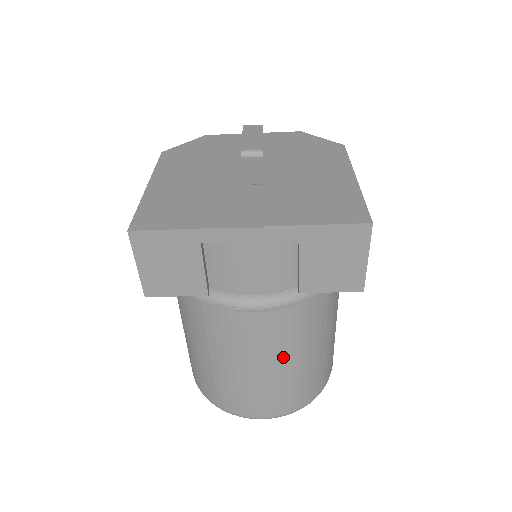
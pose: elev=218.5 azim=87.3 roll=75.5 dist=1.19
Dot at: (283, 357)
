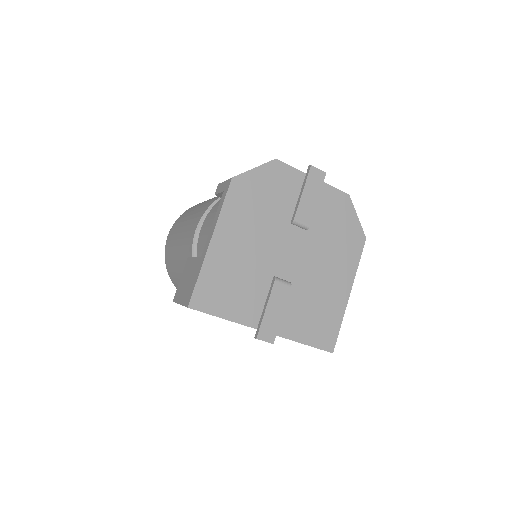
Dot at: occluded
